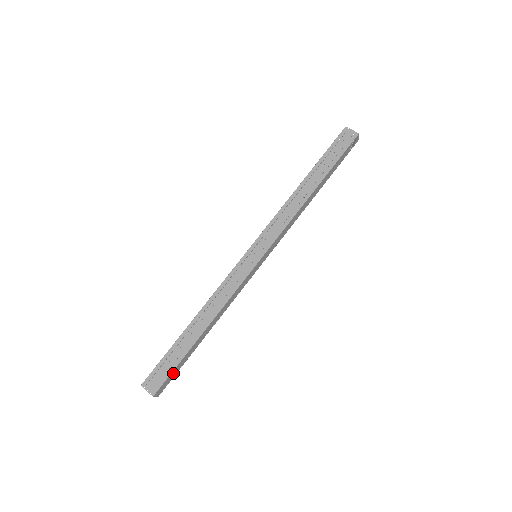
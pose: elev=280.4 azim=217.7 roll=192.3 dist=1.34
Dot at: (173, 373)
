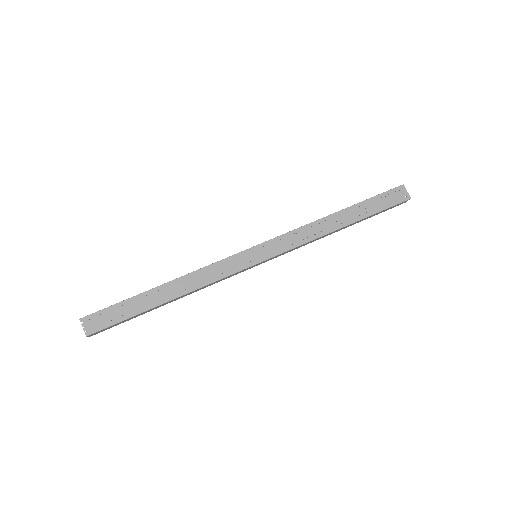
Dot at: (118, 323)
